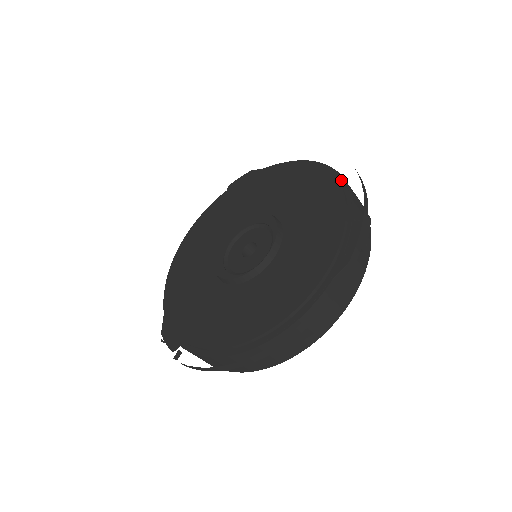
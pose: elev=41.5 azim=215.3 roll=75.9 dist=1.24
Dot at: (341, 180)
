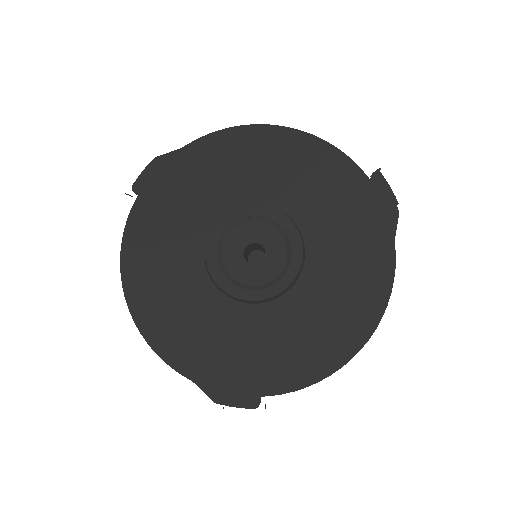
Dot at: (316, 139)
